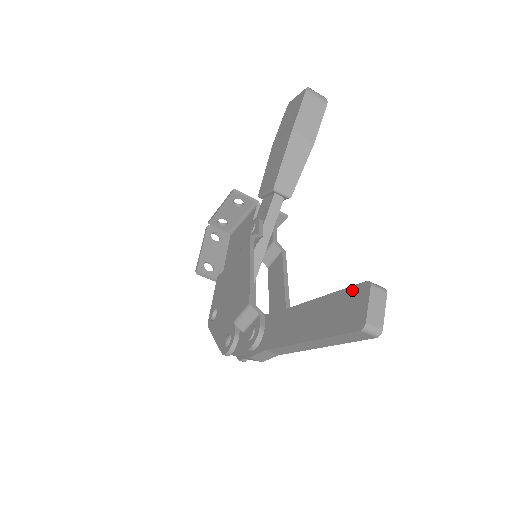
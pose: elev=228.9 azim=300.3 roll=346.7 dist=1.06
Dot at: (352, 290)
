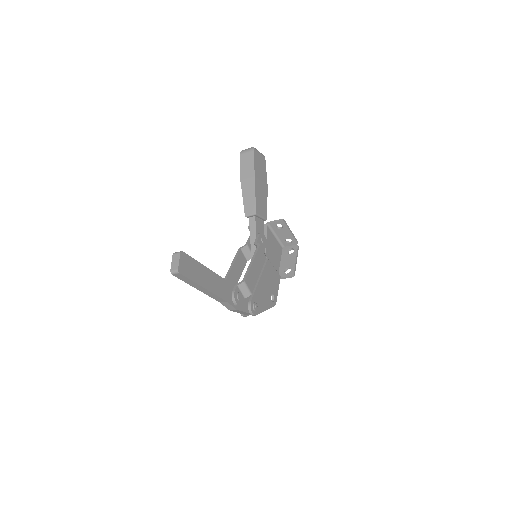
Dot at: occluded
